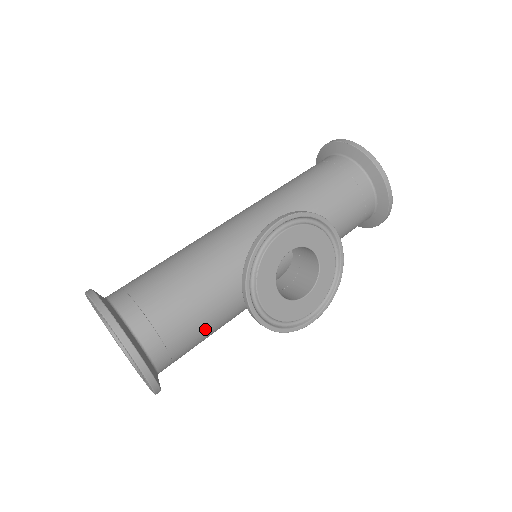
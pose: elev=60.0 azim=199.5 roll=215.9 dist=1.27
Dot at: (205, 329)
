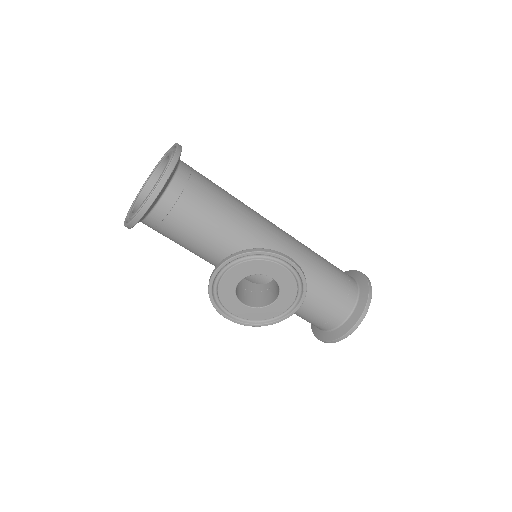
Dot at: (188, 241)
